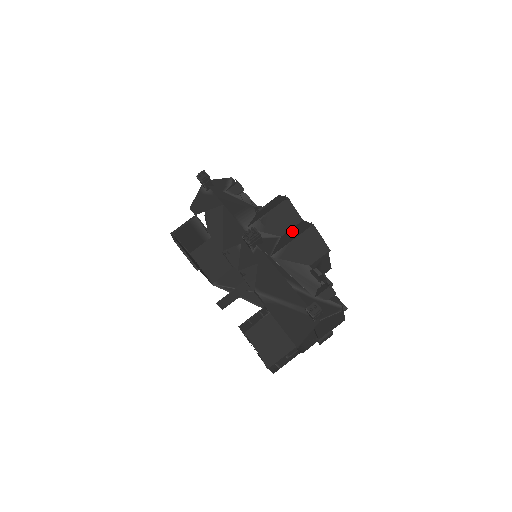
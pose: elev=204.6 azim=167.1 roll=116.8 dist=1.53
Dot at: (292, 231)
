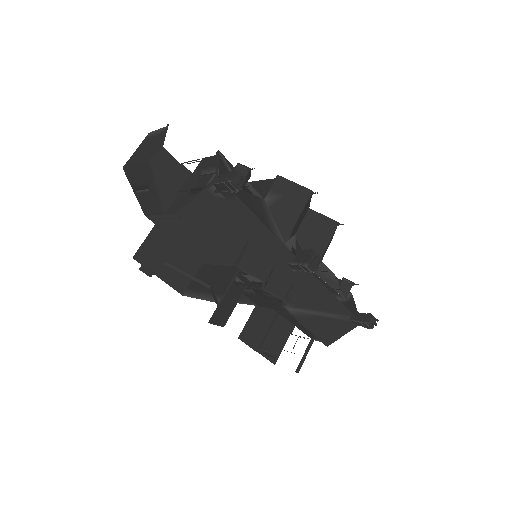
Dot at: (309, 228)
